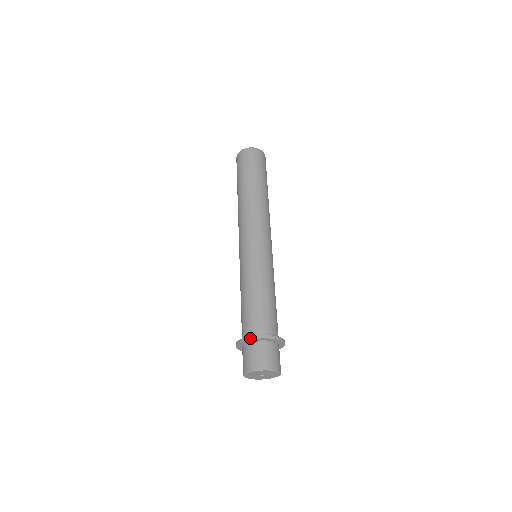
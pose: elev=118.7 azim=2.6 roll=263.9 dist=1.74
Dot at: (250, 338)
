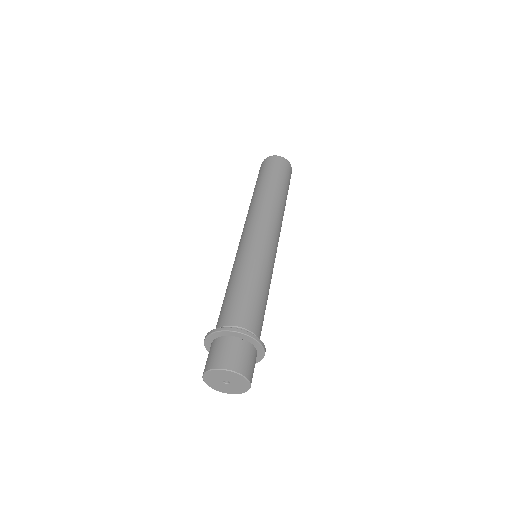
Dot at: (207, 335)
